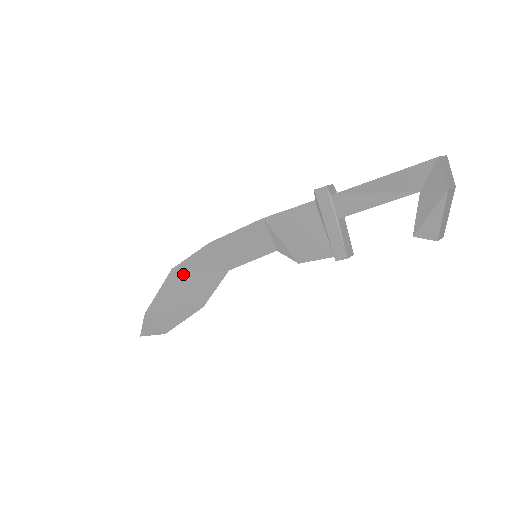
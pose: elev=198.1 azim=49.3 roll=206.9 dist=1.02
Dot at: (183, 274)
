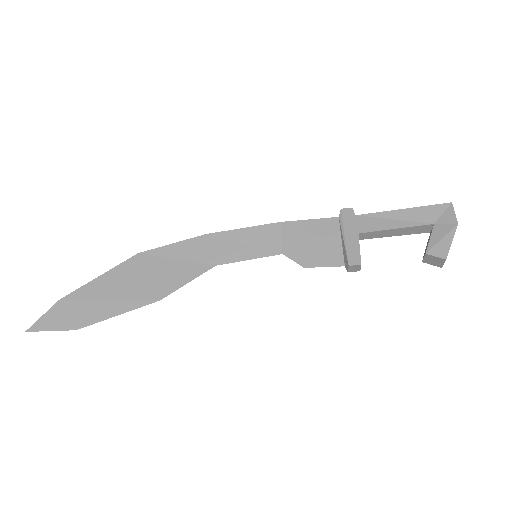
Dot at: (151, 261)
